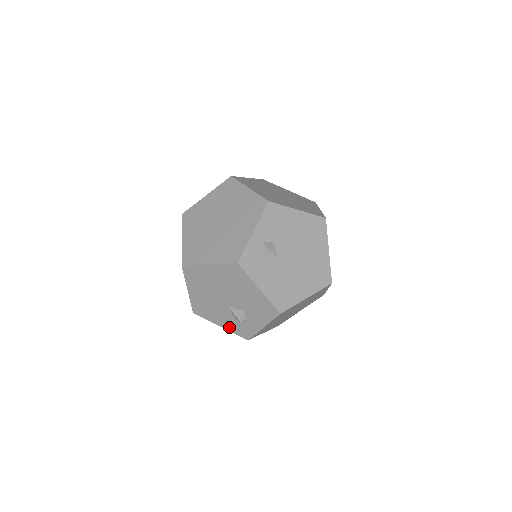
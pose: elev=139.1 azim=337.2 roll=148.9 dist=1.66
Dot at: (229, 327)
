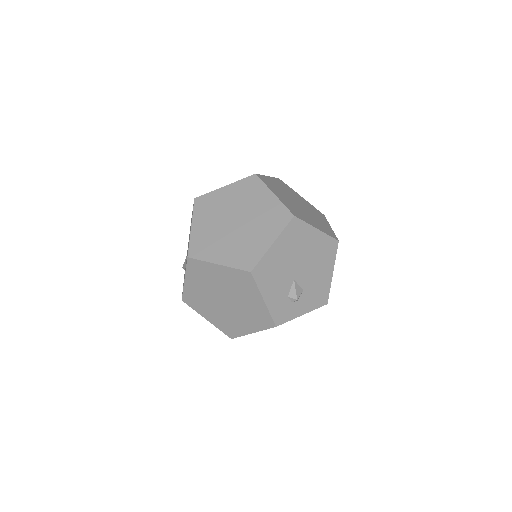
Dot at: (272, 304)
